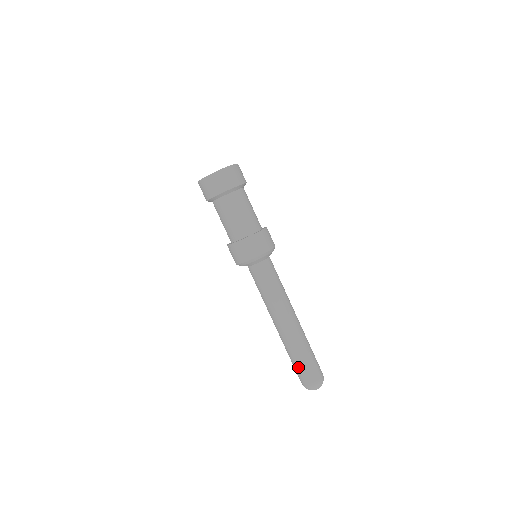
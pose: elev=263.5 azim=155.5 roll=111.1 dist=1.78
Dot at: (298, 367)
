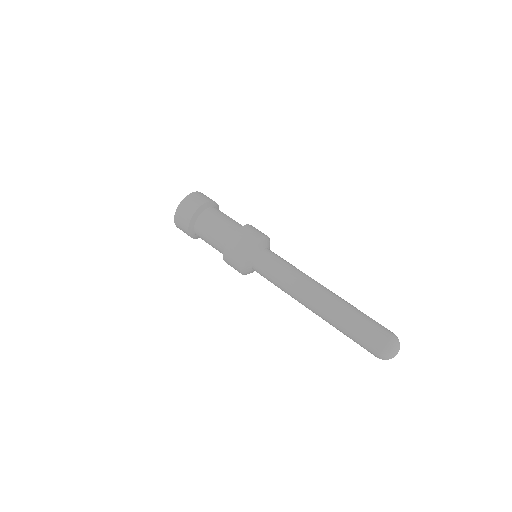
Dot at: (355, 341)
